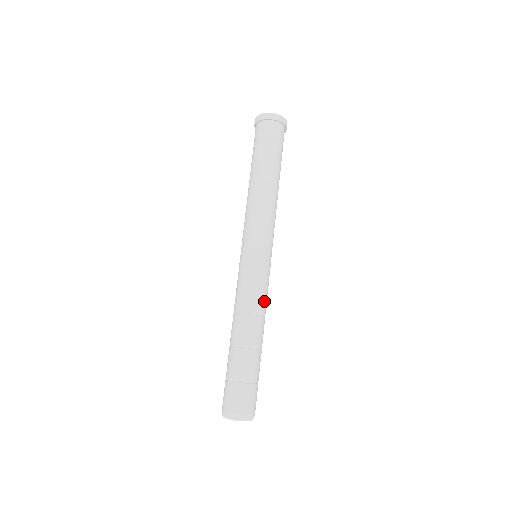
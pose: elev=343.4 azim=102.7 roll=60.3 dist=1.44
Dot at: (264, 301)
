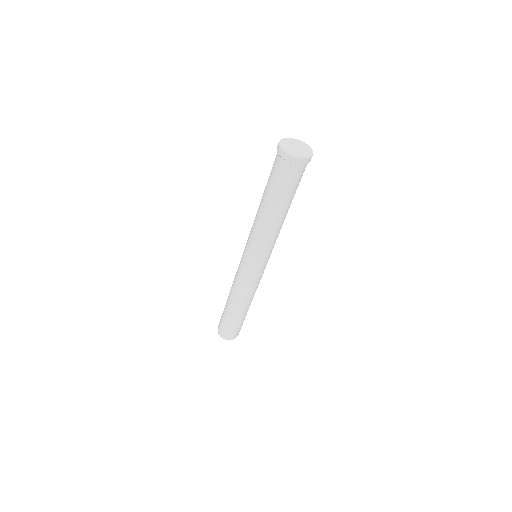
Dot at: (251, 290)
